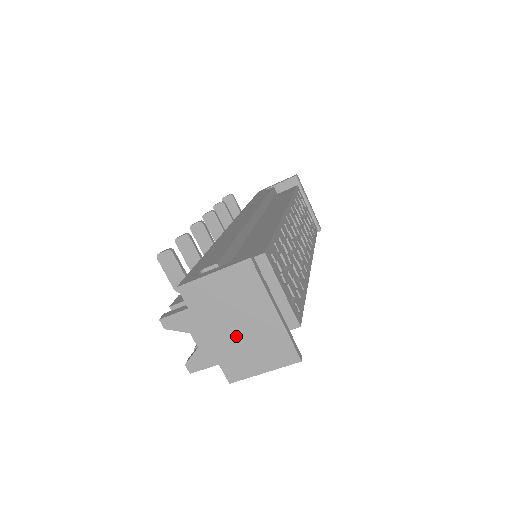
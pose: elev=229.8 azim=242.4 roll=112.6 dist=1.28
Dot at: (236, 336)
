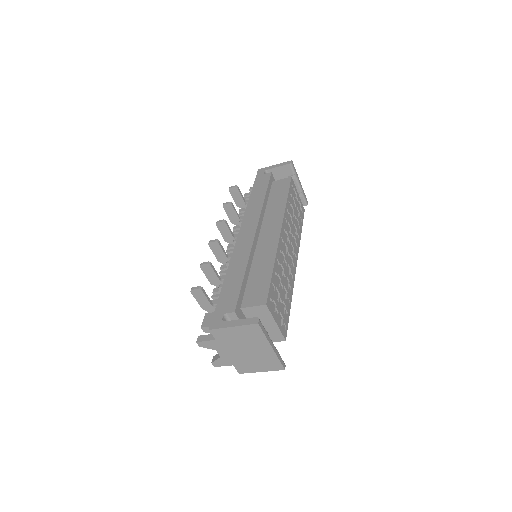
Dot at: (245, 355)
